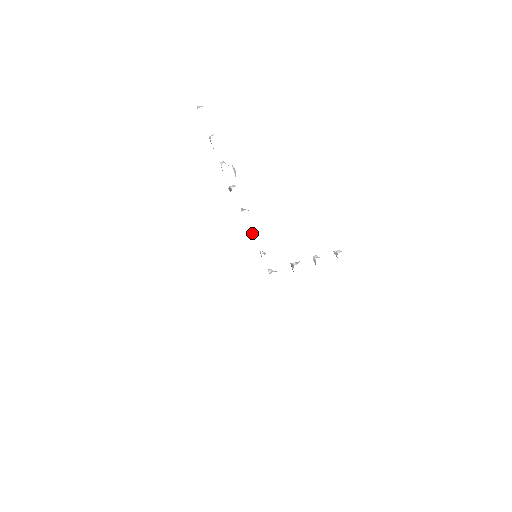
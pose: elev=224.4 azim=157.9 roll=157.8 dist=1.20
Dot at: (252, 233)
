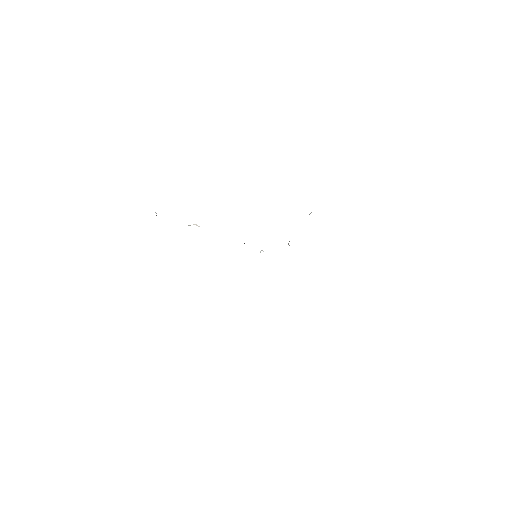
Dot at: occluded
